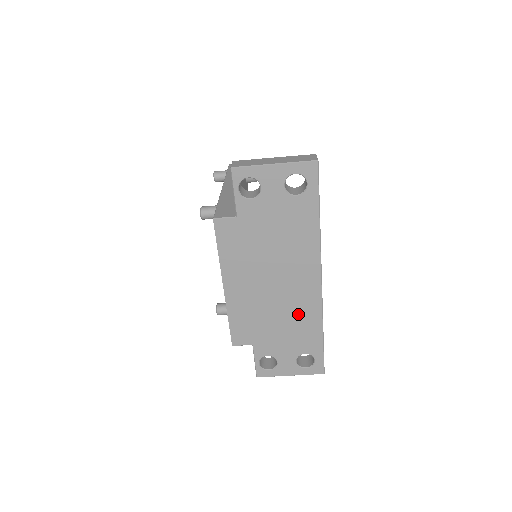
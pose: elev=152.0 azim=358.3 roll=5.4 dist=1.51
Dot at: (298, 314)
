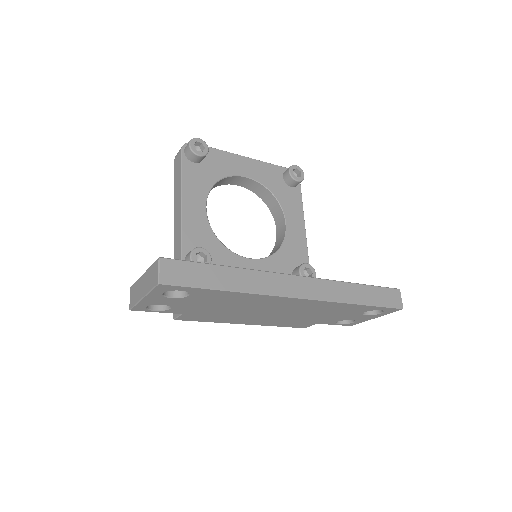
Dot at: (318, 309)
